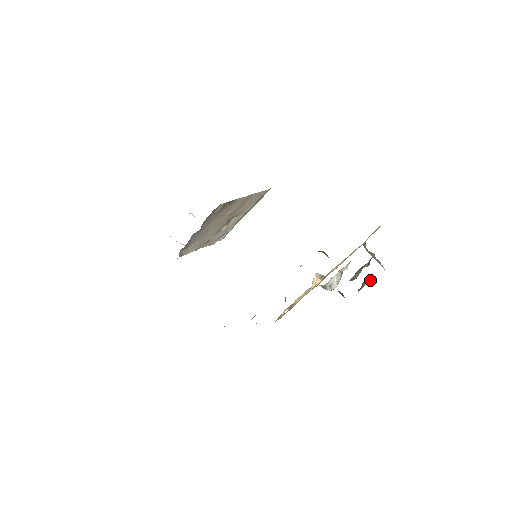
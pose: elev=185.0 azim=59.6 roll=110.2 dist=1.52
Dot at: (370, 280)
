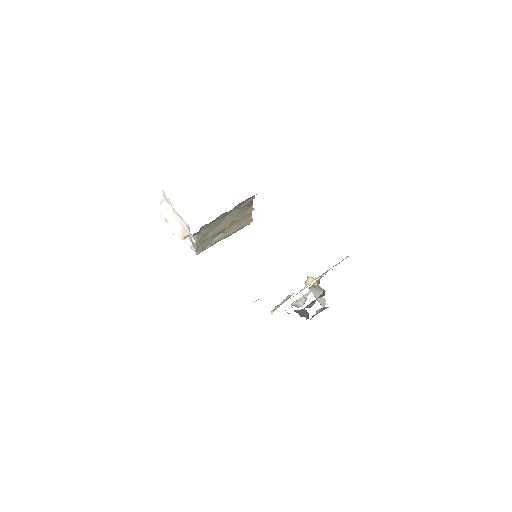
Dot at: (321, 310)
